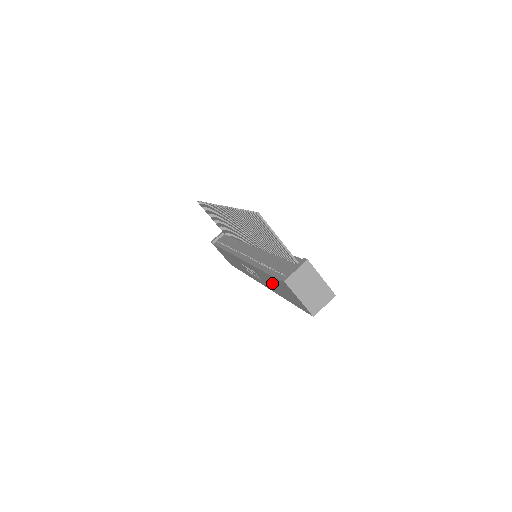
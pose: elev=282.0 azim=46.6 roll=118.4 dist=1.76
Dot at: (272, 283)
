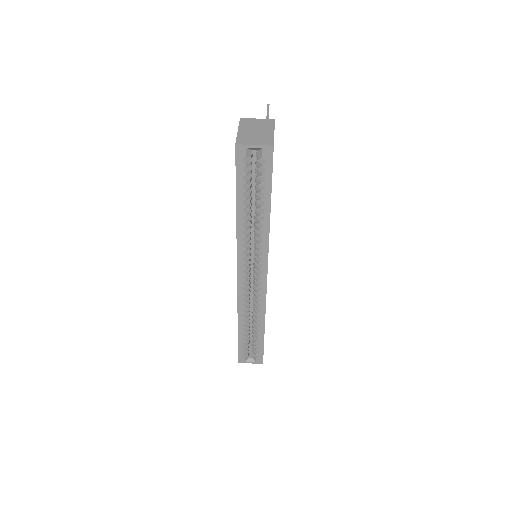
Dot at: occluded
